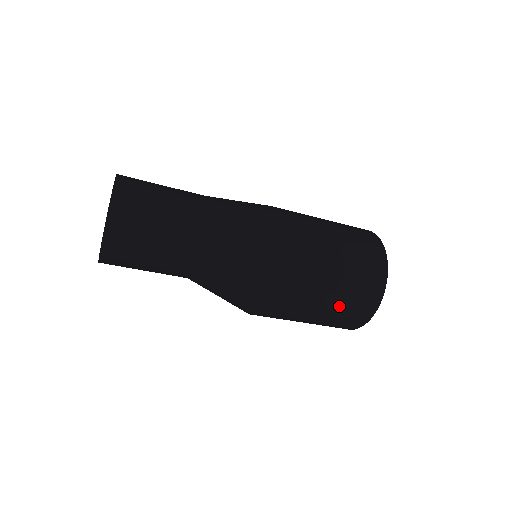
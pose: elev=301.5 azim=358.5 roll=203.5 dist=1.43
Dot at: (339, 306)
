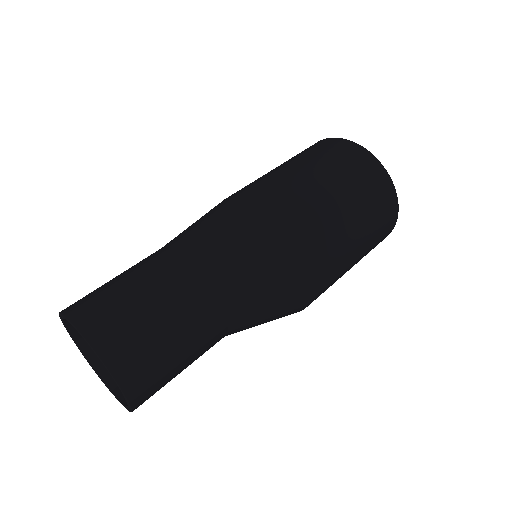
Dot at: (368, 225)
